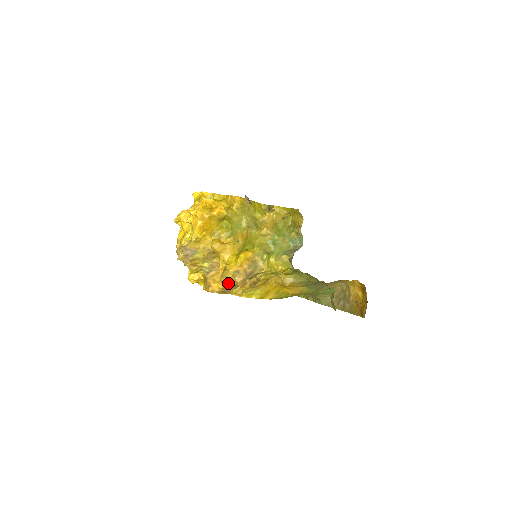
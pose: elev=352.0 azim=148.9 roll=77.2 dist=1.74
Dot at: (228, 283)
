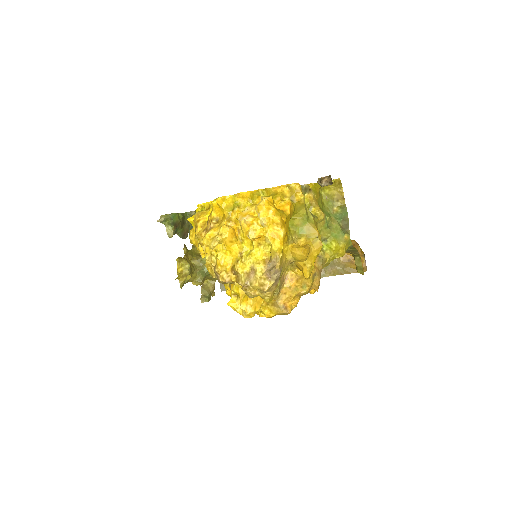
Dot at: (307, 293)
